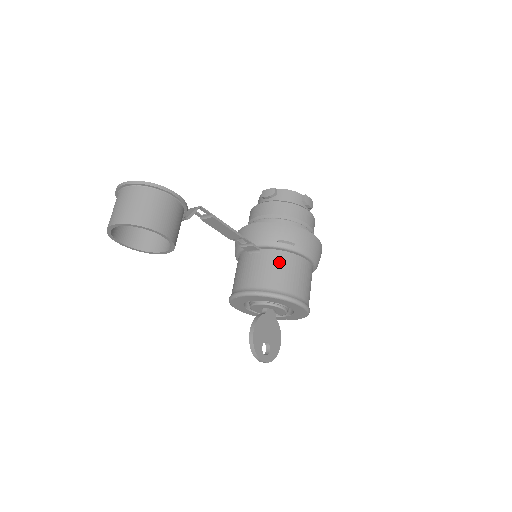
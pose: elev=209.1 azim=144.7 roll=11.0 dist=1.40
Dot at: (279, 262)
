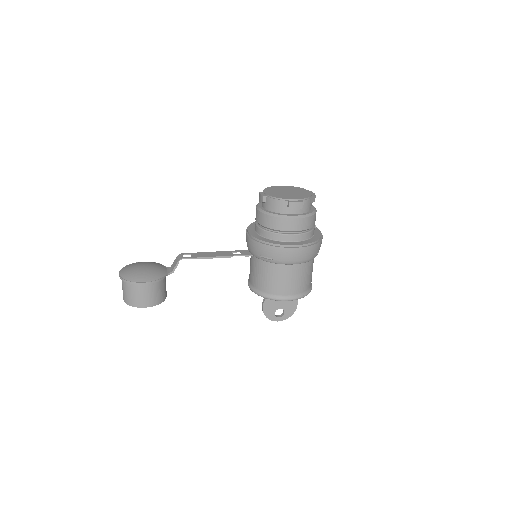
Dot at: (264, 271)
